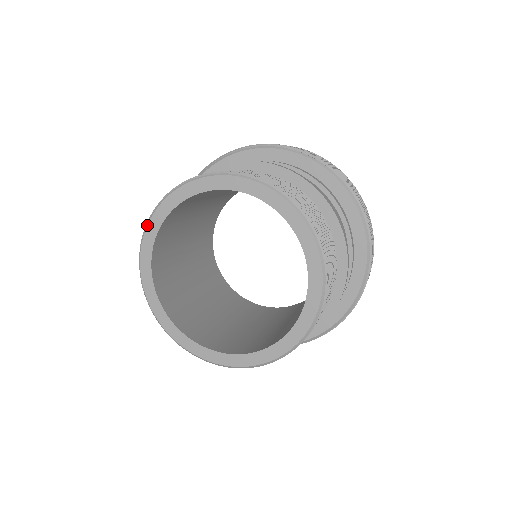
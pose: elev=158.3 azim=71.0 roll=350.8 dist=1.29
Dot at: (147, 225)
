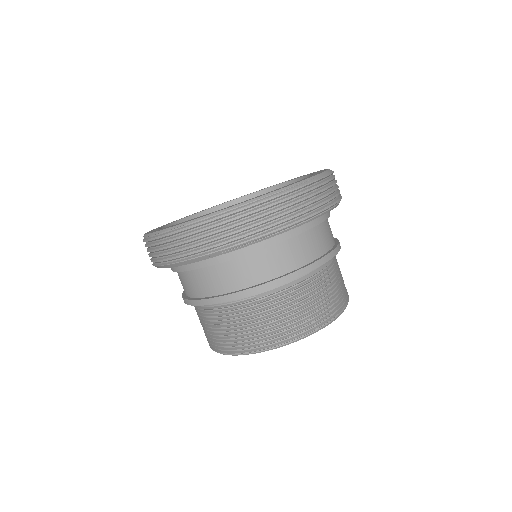
Dot at: occluded
